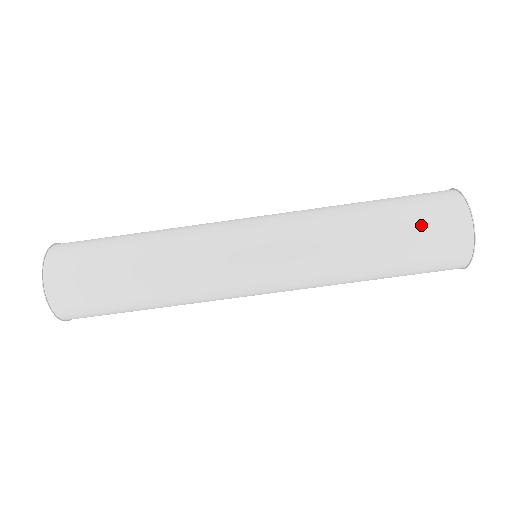
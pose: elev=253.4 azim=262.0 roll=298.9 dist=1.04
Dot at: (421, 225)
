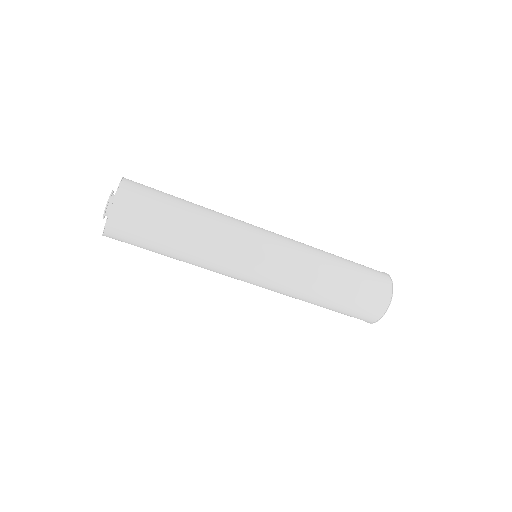
Dot at: (354, 309)
